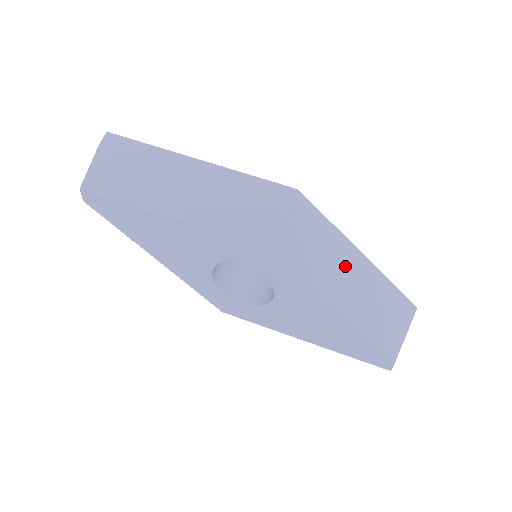
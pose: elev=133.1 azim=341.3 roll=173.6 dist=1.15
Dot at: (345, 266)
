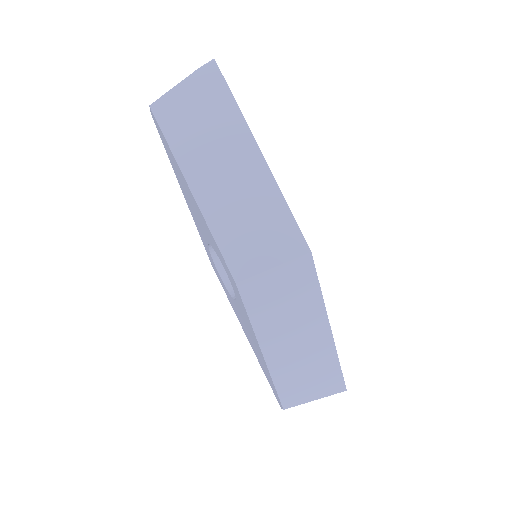
Dot at: (303, 329)
